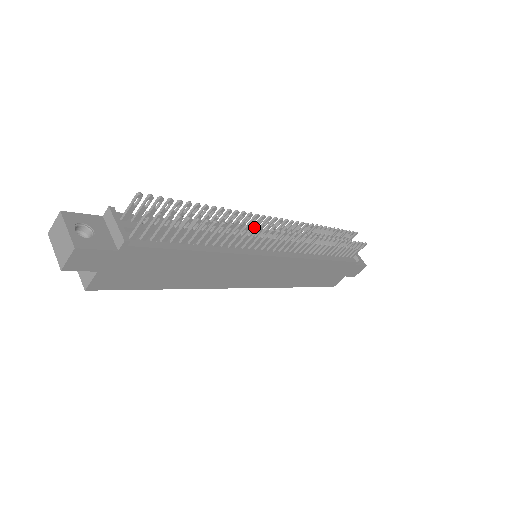
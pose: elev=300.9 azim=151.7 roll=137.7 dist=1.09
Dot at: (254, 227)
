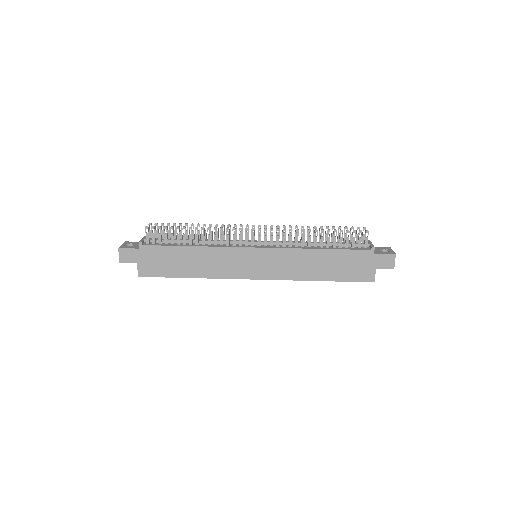
Dot at: (221, 227)
